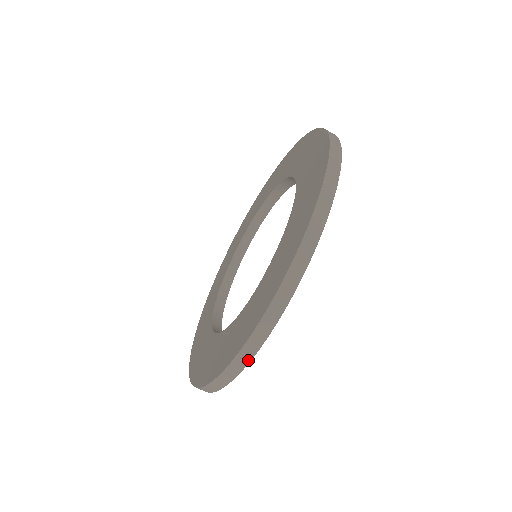
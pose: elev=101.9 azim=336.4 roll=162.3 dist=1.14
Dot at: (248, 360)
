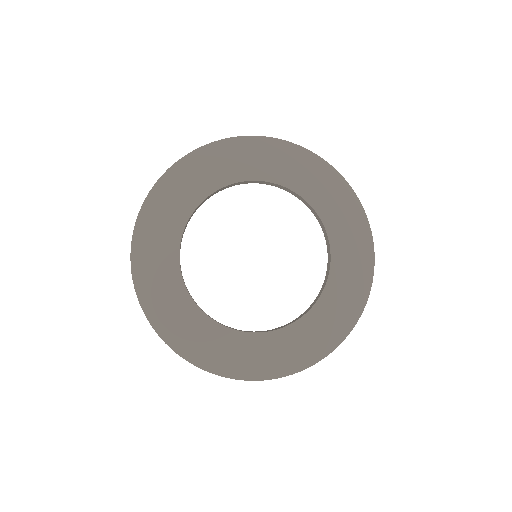
Dot at: (165, 173)
